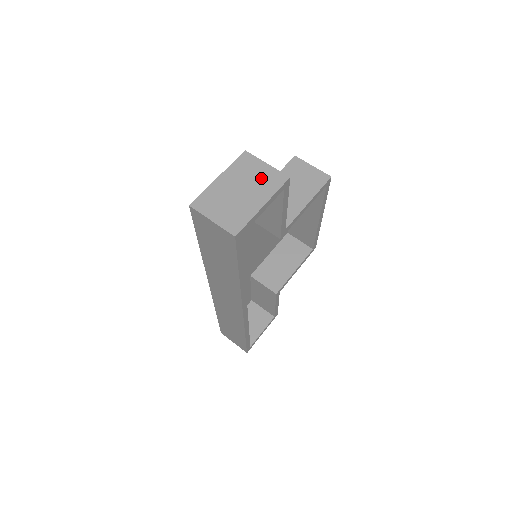
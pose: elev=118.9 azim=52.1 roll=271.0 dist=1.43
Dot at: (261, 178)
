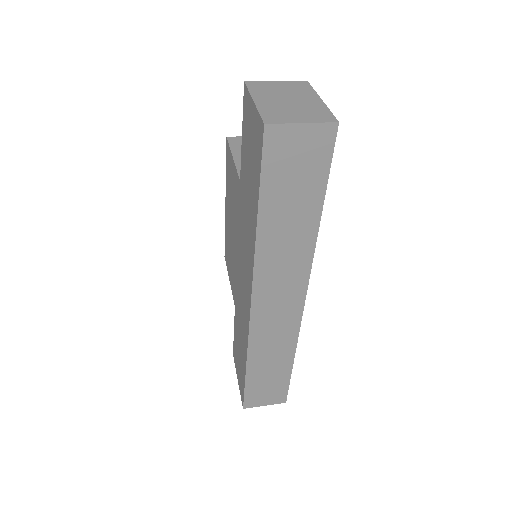
Dot at: (288, 88)
